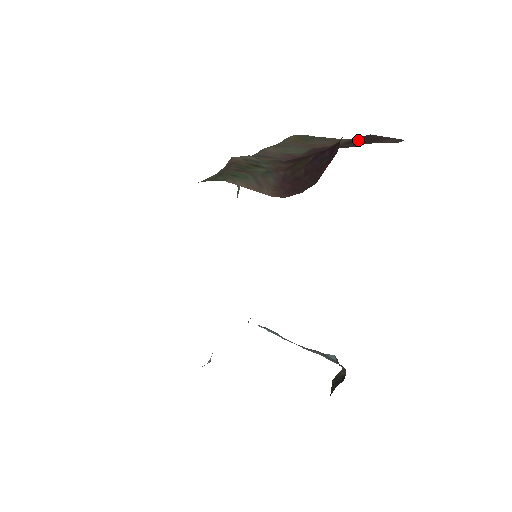
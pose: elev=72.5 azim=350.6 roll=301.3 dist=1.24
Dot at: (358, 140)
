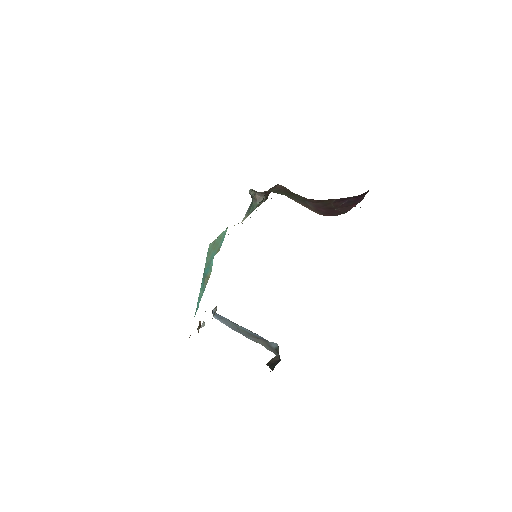
Dot at: occluded
